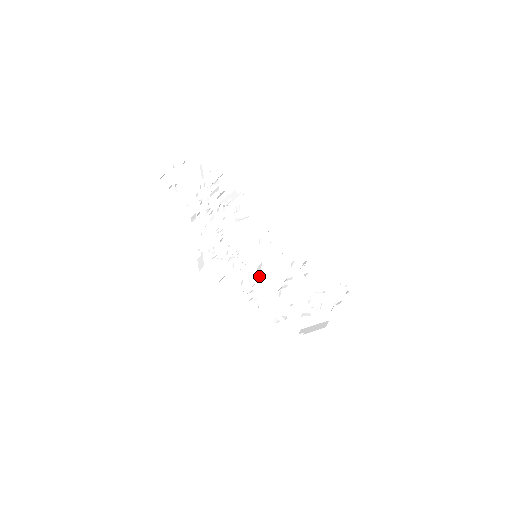
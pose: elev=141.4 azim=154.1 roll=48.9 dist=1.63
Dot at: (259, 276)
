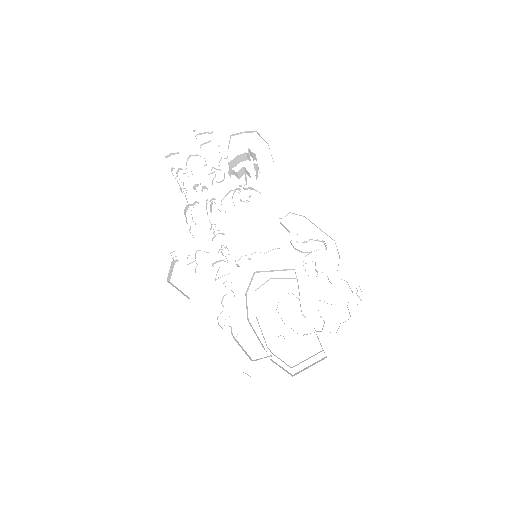
Dot at: (246, 293)
